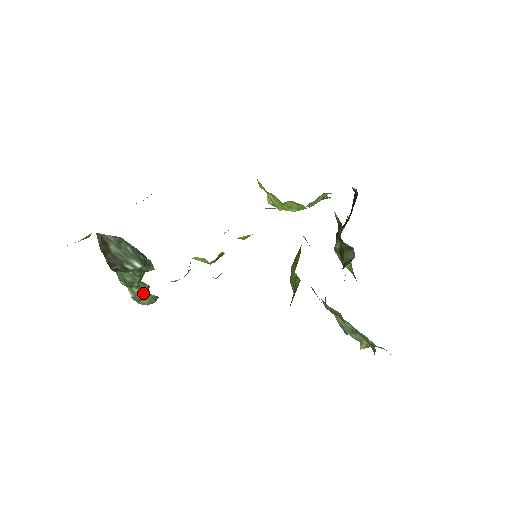
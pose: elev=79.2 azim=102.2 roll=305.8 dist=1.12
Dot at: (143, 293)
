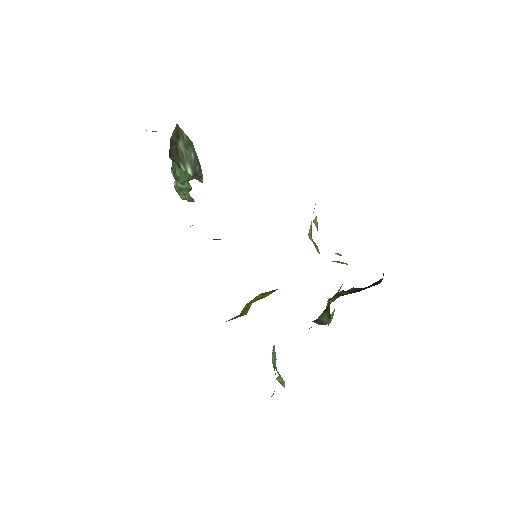
Dot at: (184, 190)
